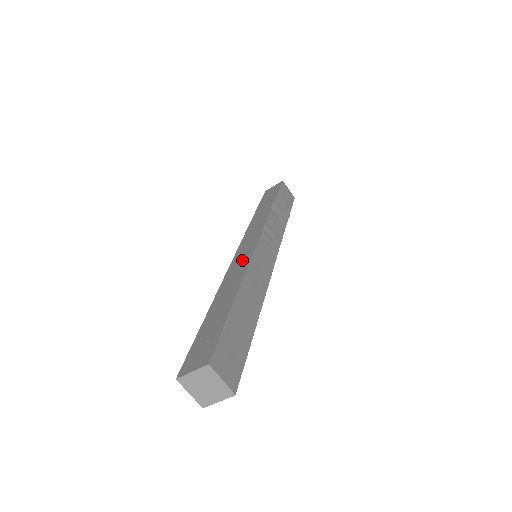
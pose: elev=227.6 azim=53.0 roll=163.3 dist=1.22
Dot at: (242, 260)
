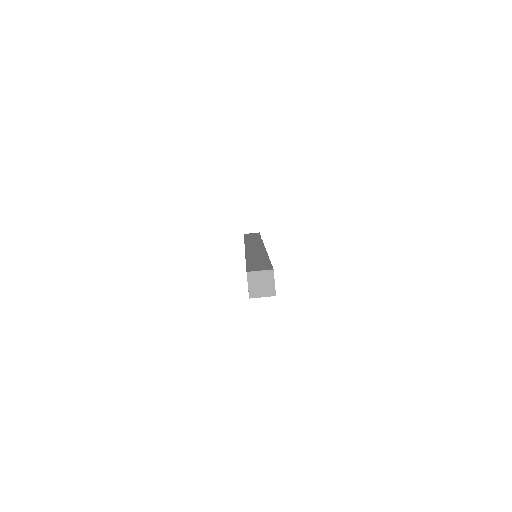
Dot at: (257, 249)
